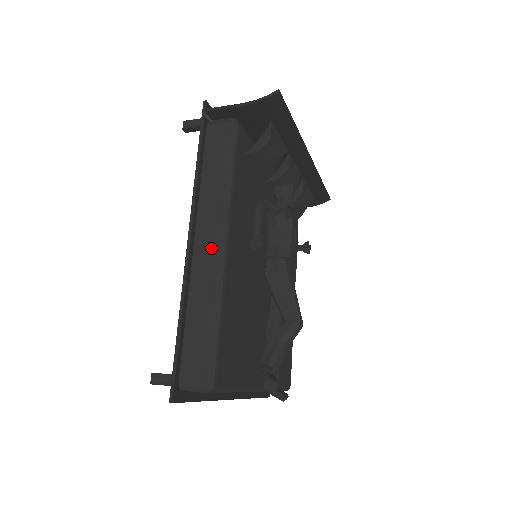
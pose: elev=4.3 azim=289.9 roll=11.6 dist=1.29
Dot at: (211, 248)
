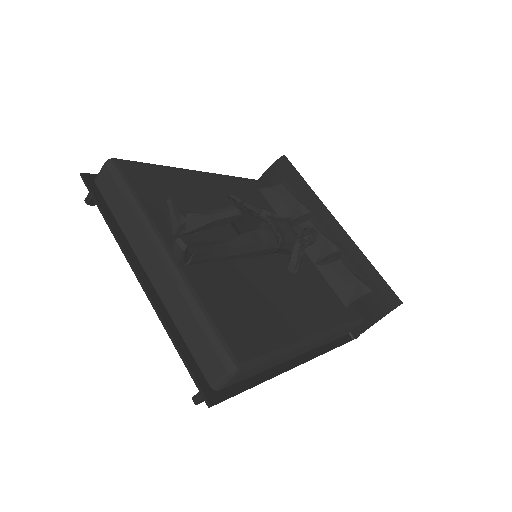
Dot at: occluded
